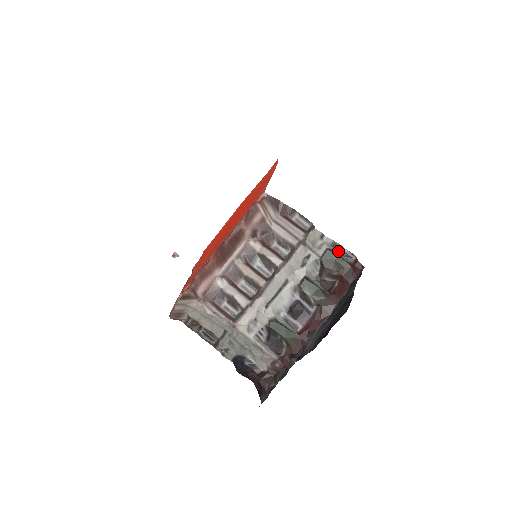
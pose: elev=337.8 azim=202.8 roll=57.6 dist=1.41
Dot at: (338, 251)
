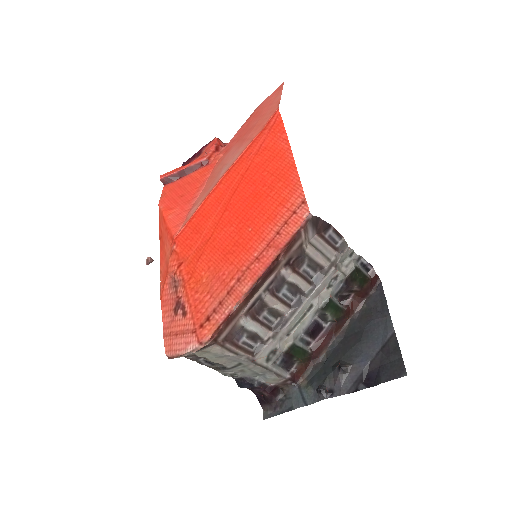
Dot at: (360, 265)
